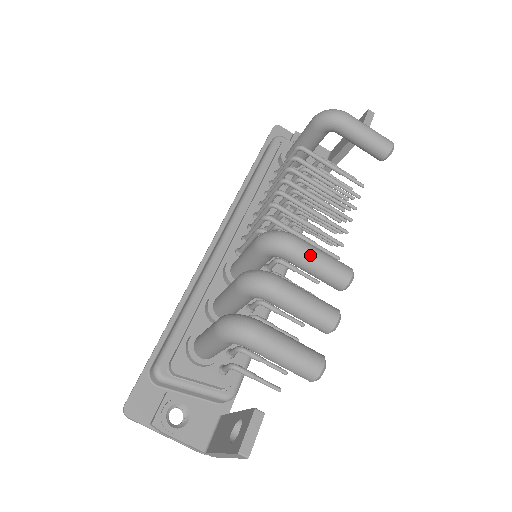
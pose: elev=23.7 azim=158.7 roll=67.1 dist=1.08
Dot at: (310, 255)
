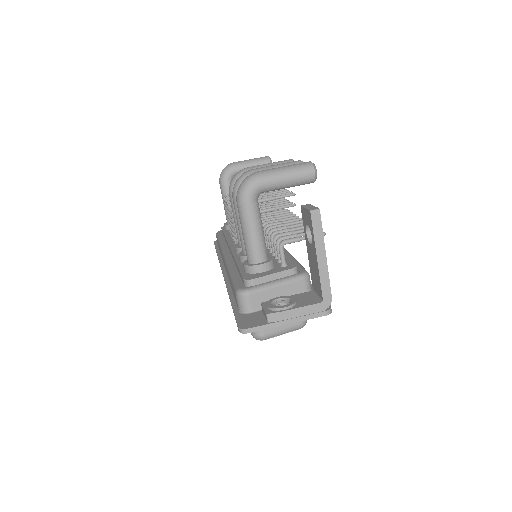
Dot at: (260, 166)
